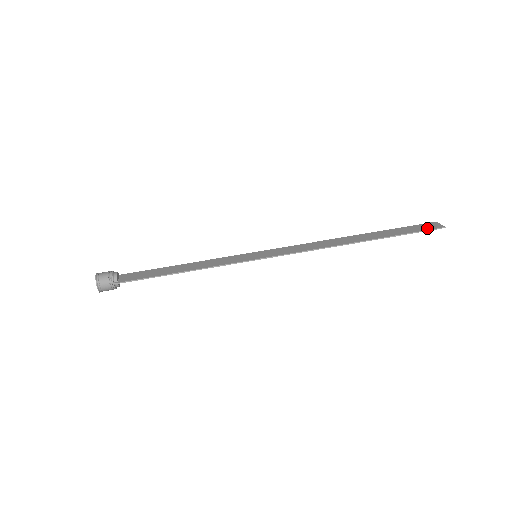
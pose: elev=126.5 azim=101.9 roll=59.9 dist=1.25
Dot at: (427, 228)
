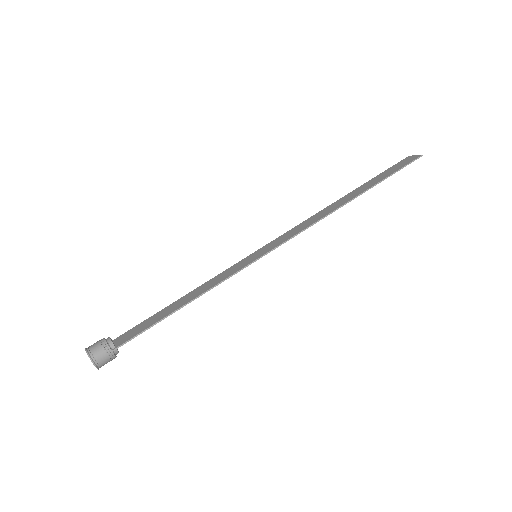
Dot at: (406, 163)
